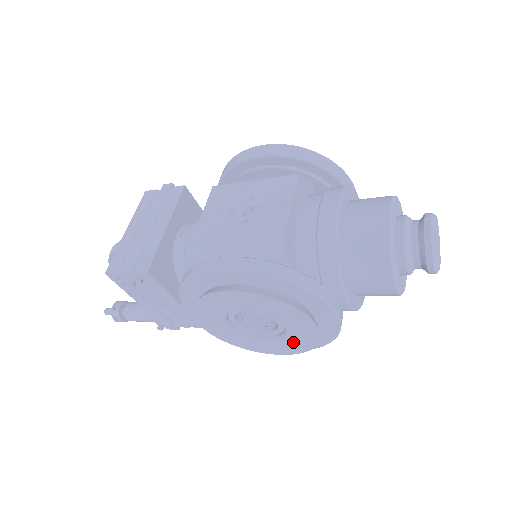
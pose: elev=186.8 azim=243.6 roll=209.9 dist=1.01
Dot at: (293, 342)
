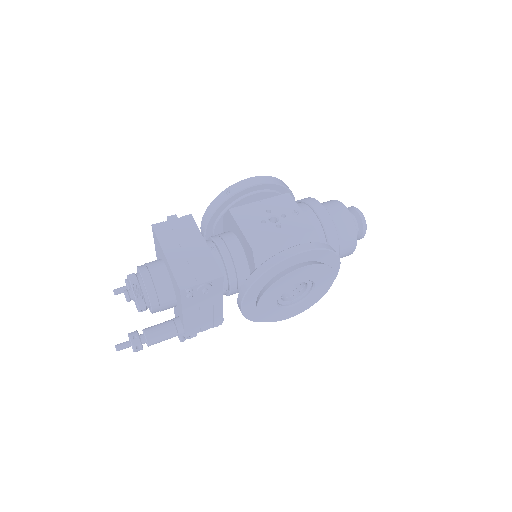
Dot at: (309, 300)
